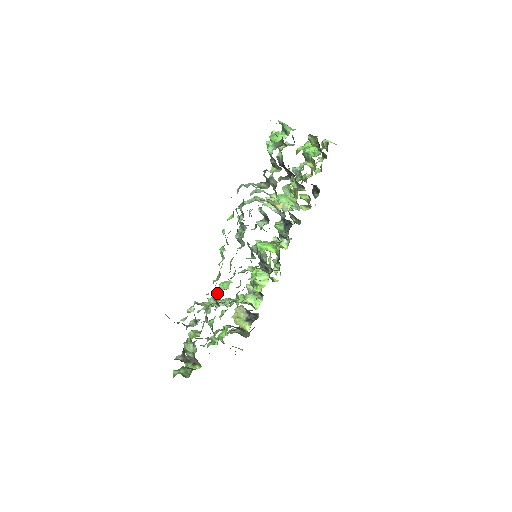
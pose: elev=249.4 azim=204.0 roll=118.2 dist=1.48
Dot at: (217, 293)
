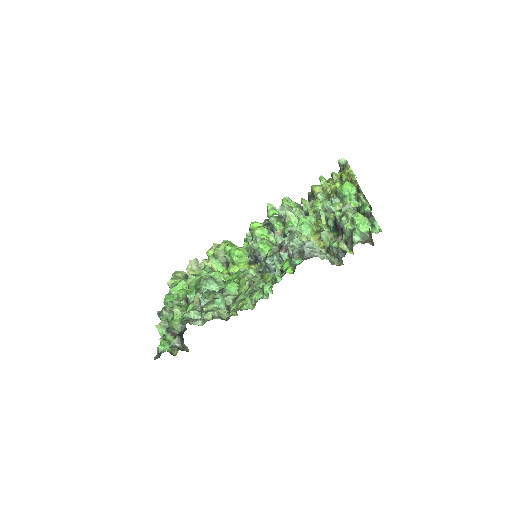
Dot at: (228, 299)
